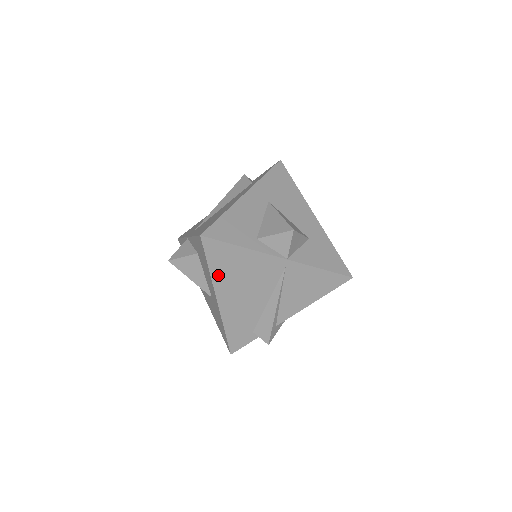
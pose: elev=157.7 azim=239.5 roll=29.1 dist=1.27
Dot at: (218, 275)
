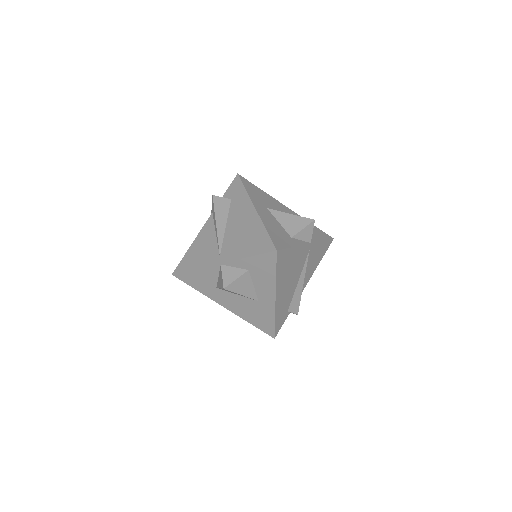
Dot at: (279, 277)
